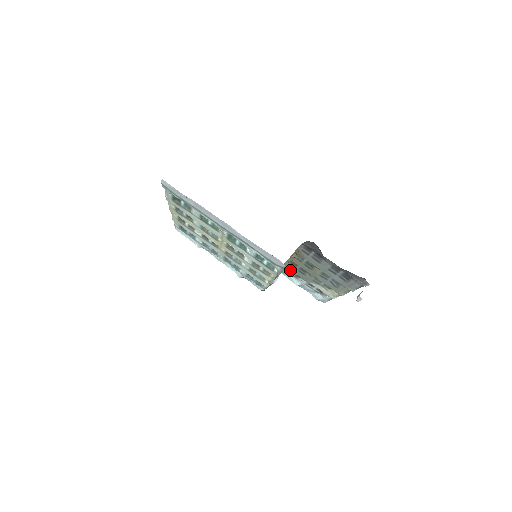
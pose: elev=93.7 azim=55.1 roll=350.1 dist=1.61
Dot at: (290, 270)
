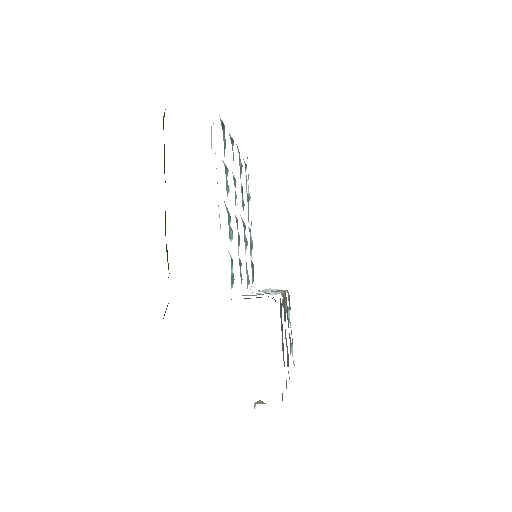
Dot at: occluded
